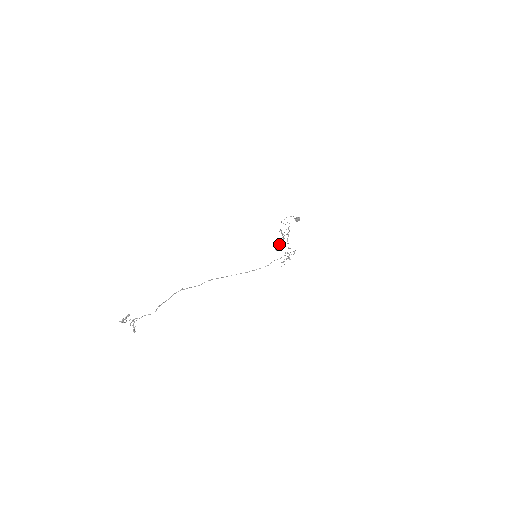
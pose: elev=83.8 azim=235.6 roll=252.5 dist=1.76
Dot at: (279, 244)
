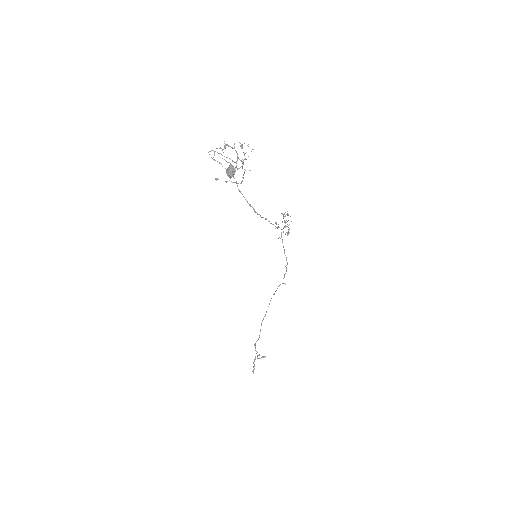
Dot at: (244, 159)
